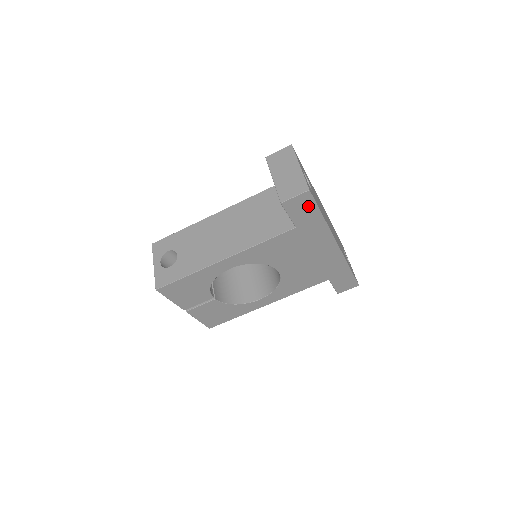
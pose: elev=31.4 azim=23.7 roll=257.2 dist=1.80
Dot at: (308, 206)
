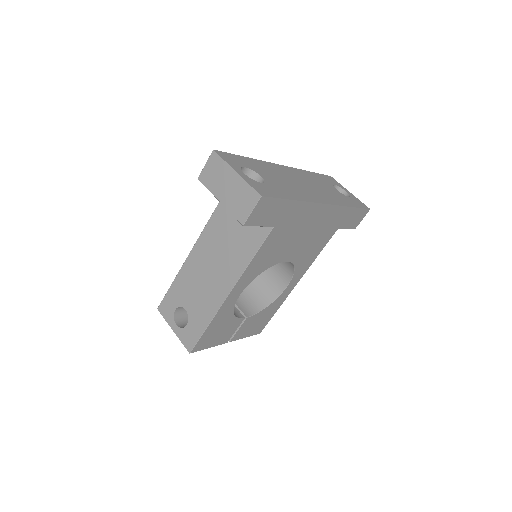
Dot at: (271, 206)
